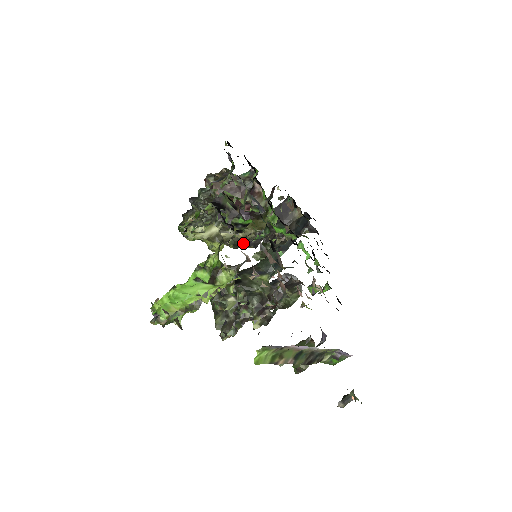
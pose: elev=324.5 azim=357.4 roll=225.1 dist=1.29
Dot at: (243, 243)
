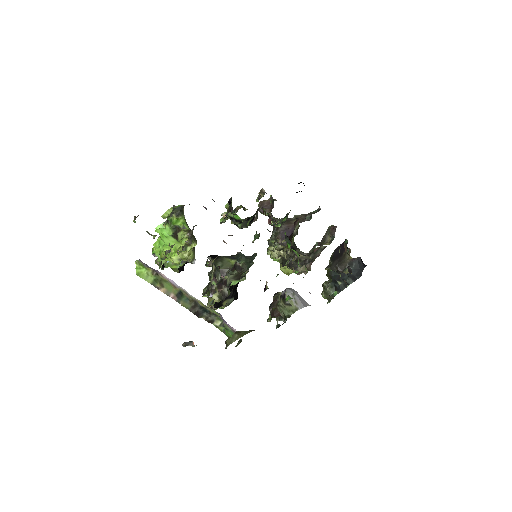
Dot at: (285, 261)
